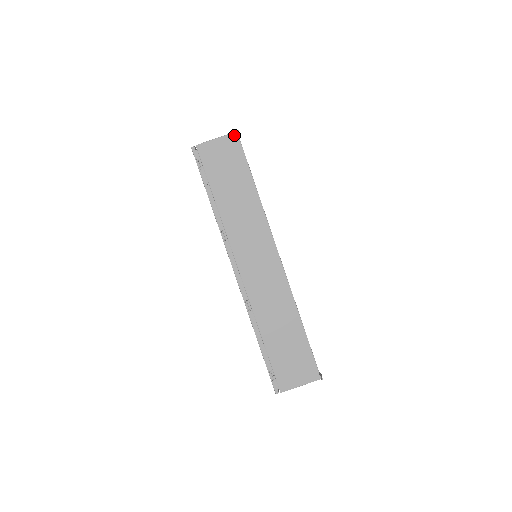
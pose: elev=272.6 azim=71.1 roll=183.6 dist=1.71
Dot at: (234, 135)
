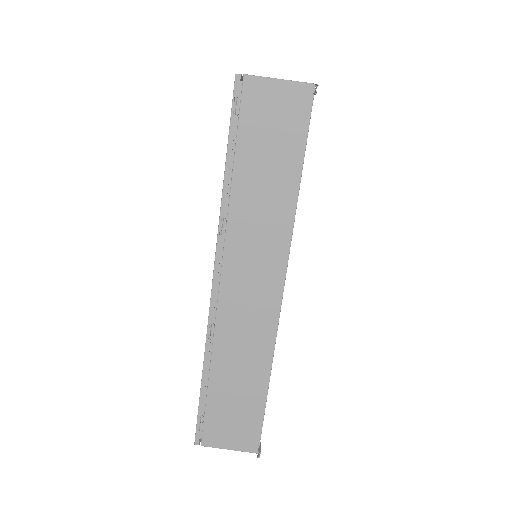
Dot at: (308, 88)
